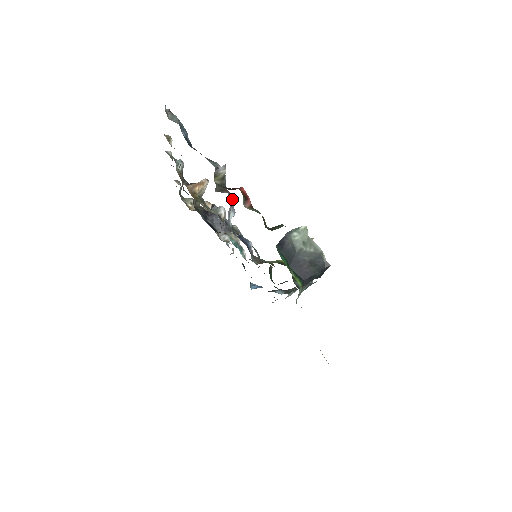
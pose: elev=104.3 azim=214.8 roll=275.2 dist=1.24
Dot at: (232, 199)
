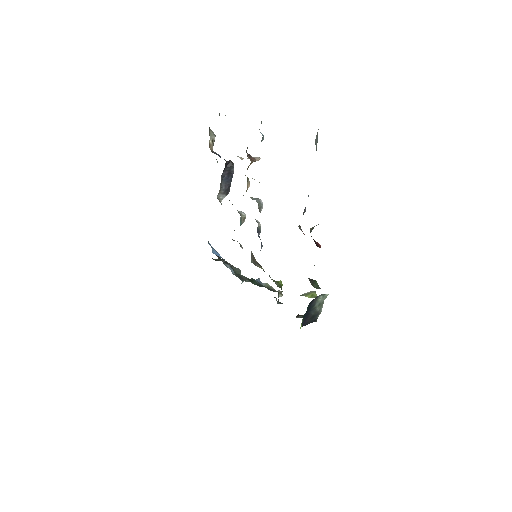
Dot at: occluded
